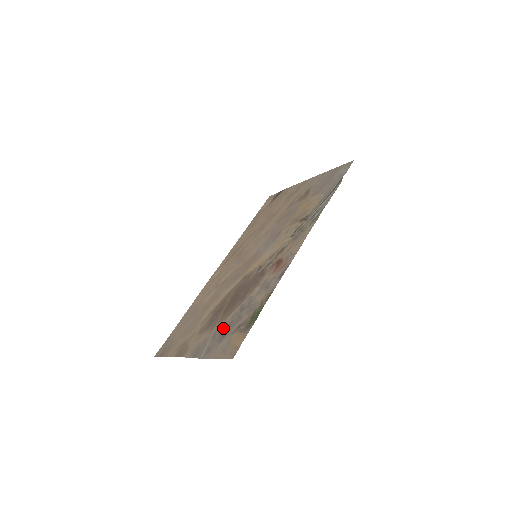
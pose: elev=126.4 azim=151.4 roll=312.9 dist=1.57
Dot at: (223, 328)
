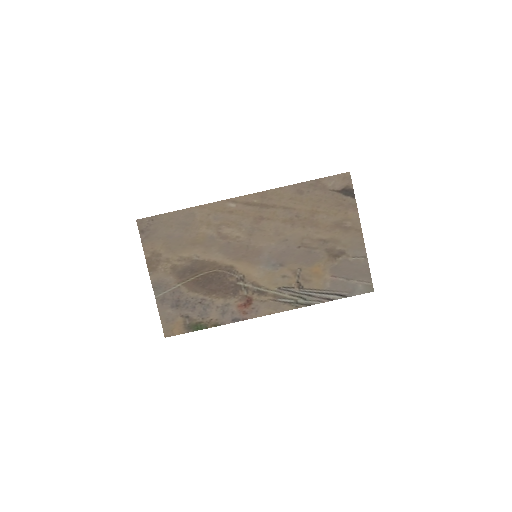
Dot at: (182, 297)
